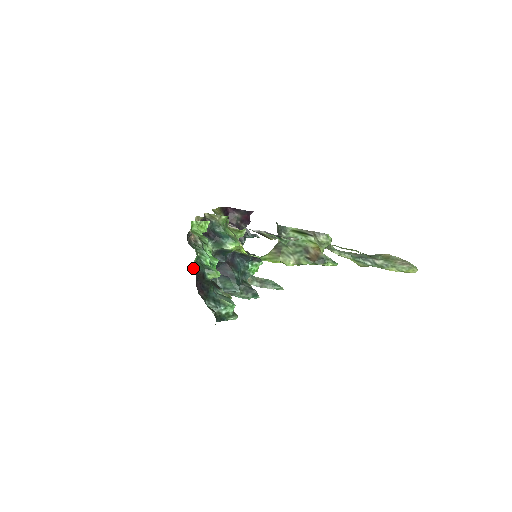
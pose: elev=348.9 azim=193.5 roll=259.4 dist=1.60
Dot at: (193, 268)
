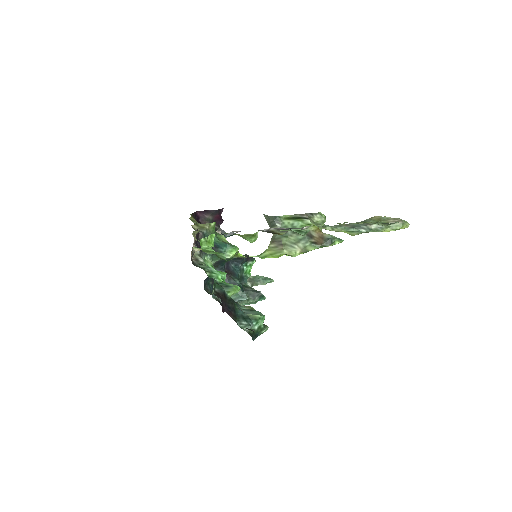
Dot at: (213, 291)
